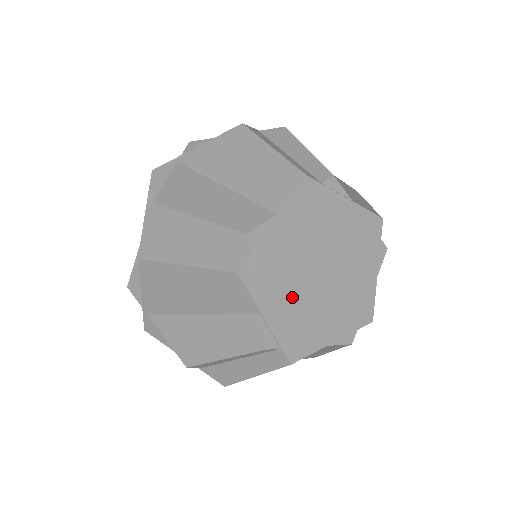
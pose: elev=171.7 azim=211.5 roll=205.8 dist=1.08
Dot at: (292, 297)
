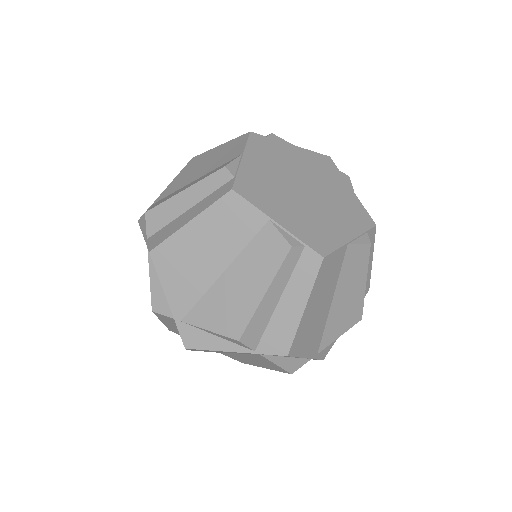
Dot at: (290, 206)
